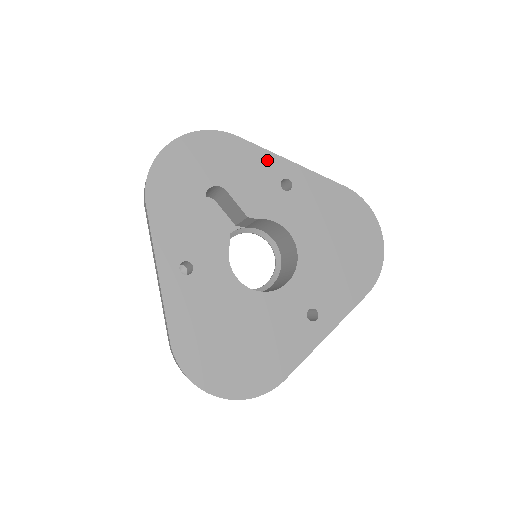
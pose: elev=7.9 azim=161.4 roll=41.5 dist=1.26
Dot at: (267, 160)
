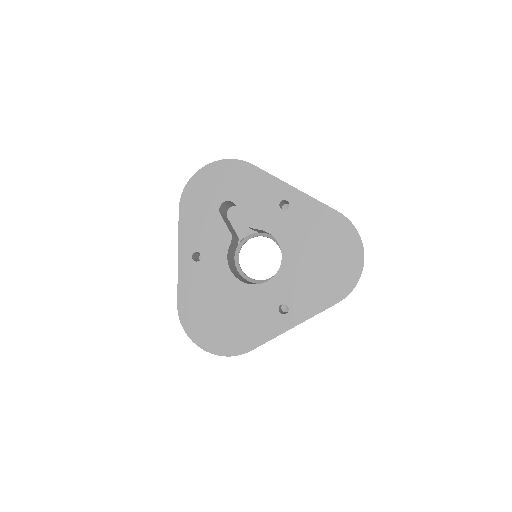
Dot at: (272, 184)
